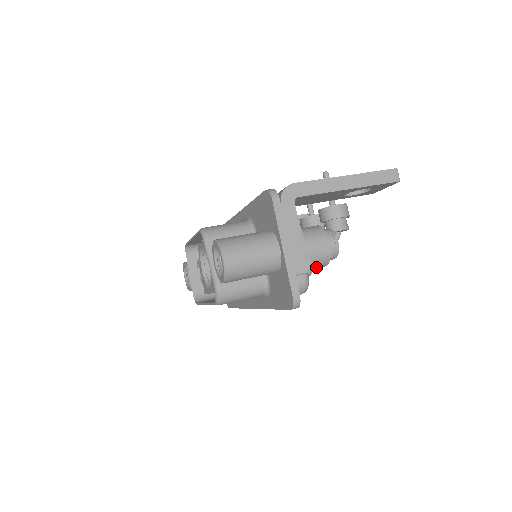
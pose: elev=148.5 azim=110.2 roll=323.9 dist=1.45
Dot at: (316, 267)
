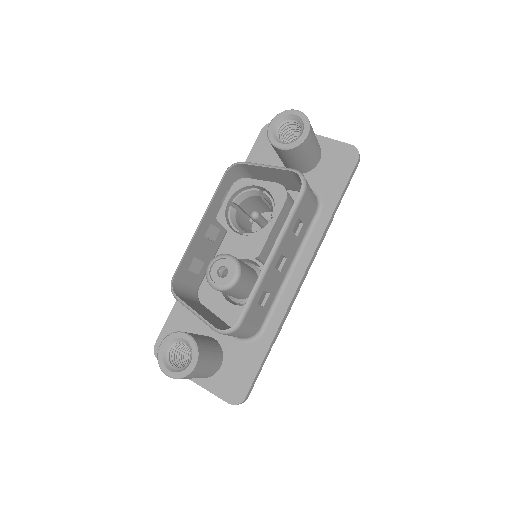
Dot at: occluded
